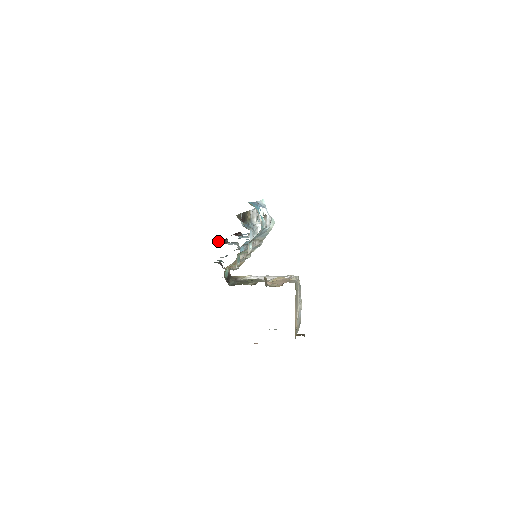
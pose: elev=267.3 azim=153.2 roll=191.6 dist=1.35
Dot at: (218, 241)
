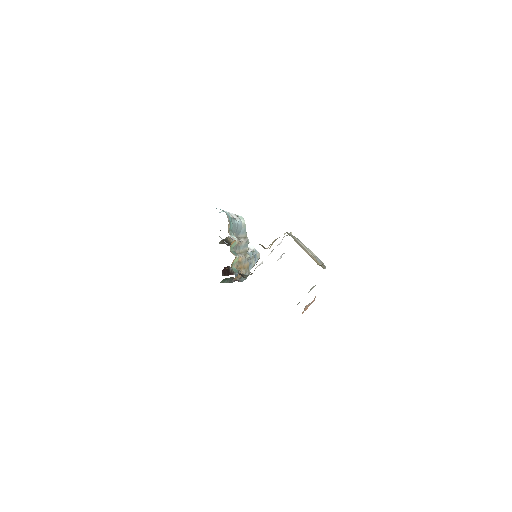
Dot at: (224, 273)
